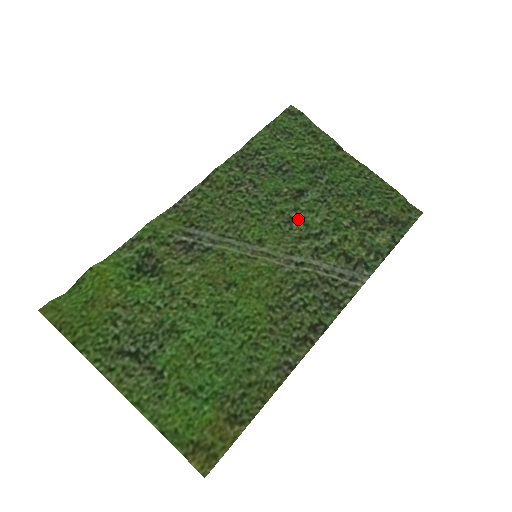
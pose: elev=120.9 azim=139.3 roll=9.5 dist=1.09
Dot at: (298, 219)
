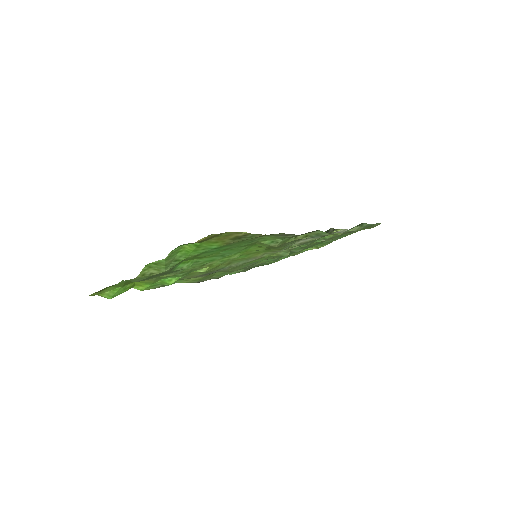
Dot at: occluded
